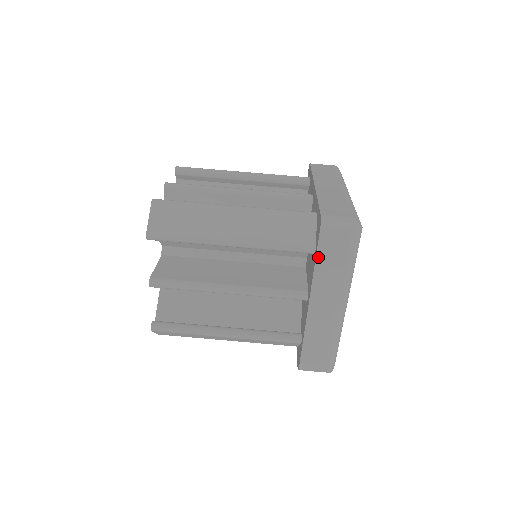
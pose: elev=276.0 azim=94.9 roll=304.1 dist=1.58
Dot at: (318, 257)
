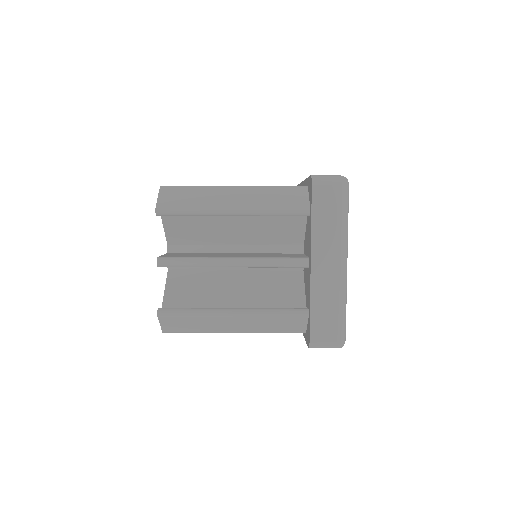
Dot at: (313, 212)
